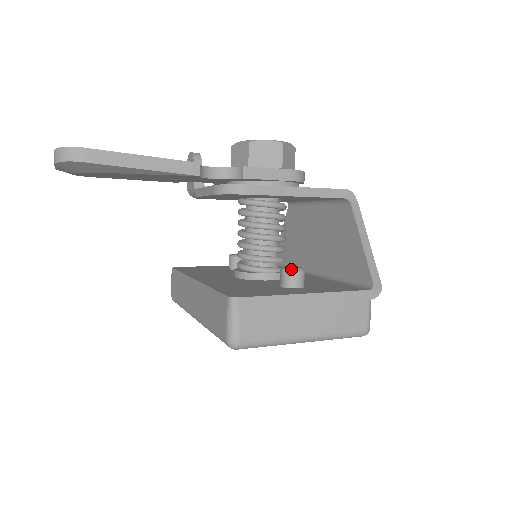
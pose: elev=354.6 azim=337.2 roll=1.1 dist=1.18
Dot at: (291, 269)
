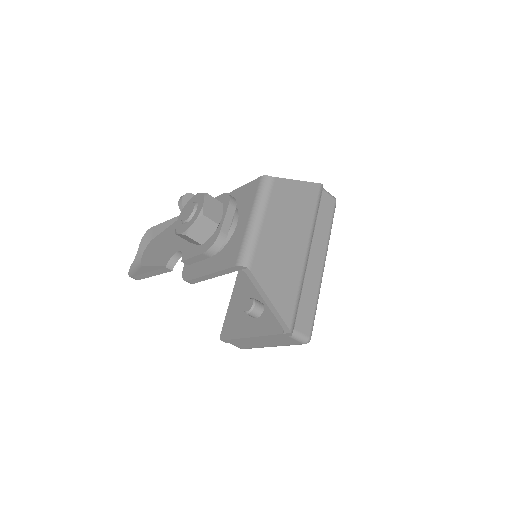
Dot at: (244, 311)
